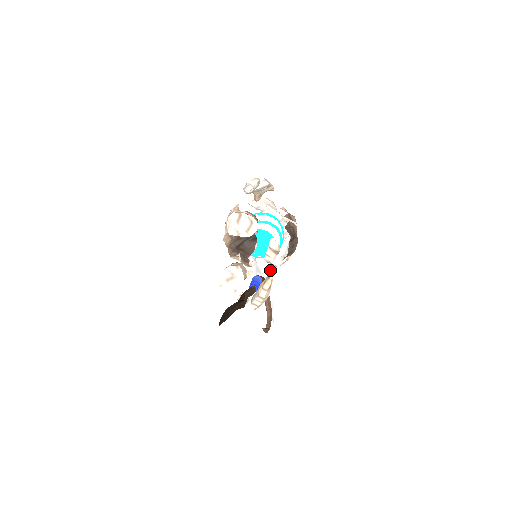
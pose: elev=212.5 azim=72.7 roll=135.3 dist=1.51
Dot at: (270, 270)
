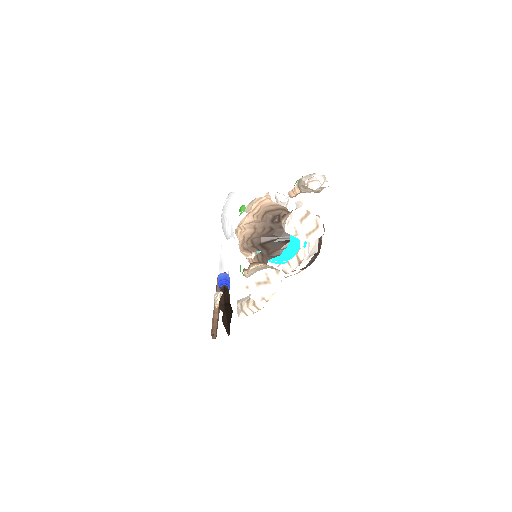
Dot at: occluded
